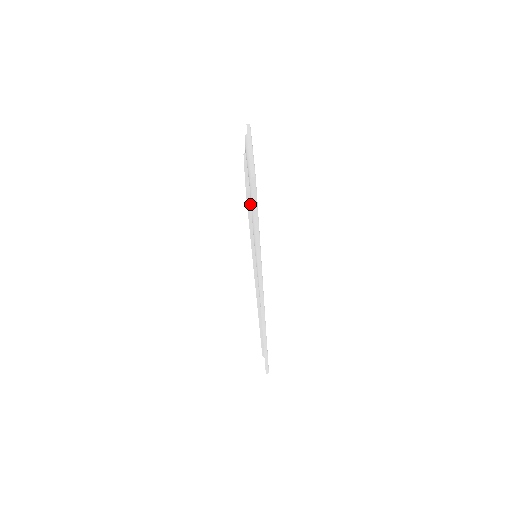
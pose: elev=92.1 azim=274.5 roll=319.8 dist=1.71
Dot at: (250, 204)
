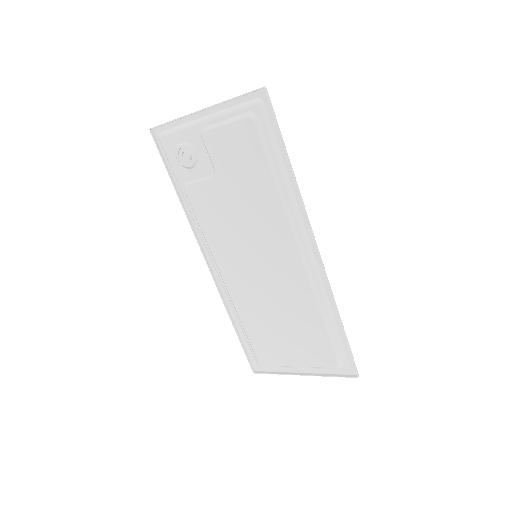
Dot at: (264, 137)
